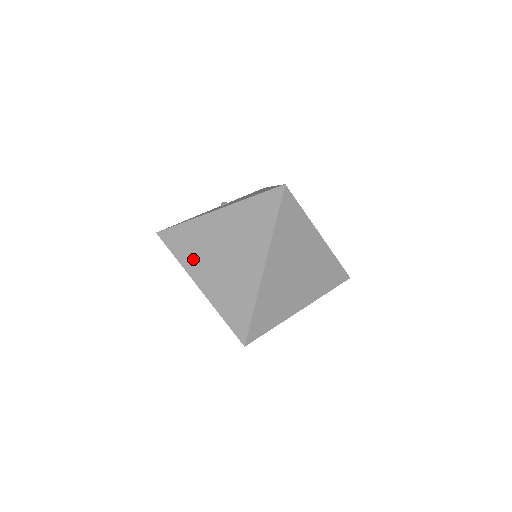
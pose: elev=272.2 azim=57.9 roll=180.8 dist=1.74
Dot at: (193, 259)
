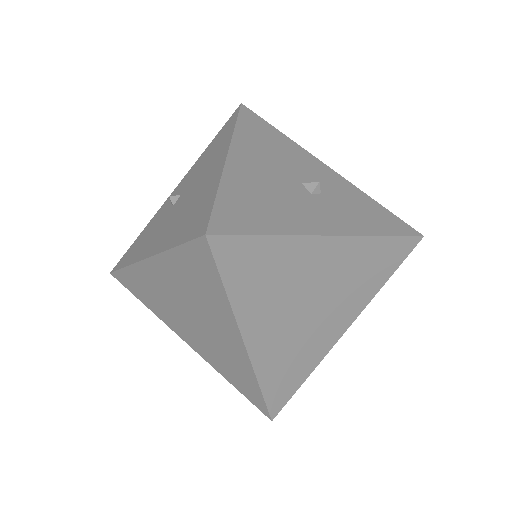
Dot at: (163, 313)
